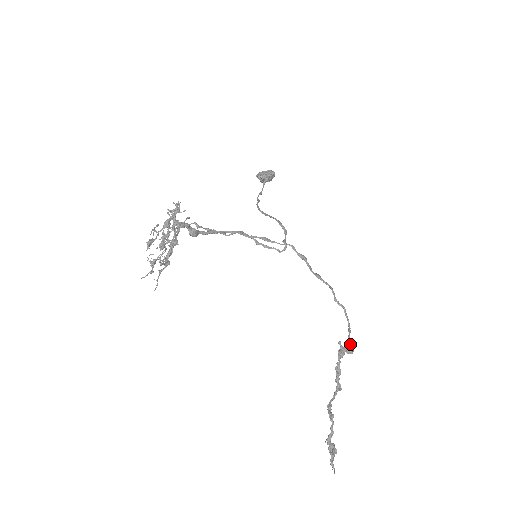
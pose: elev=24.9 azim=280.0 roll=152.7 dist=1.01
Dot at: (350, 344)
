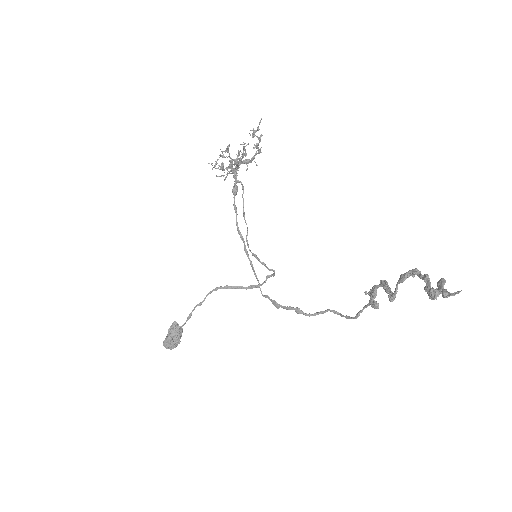
Dot at: (371, 304)
